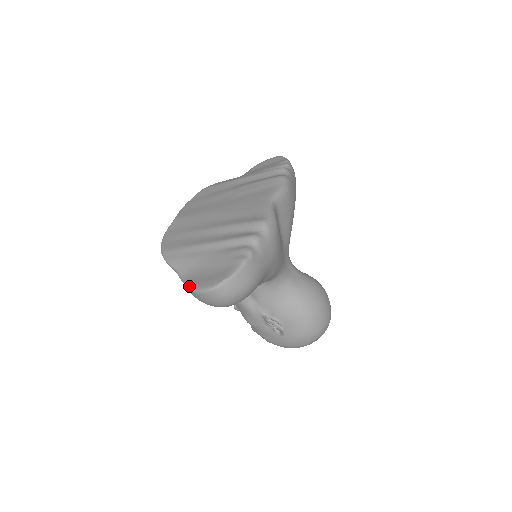
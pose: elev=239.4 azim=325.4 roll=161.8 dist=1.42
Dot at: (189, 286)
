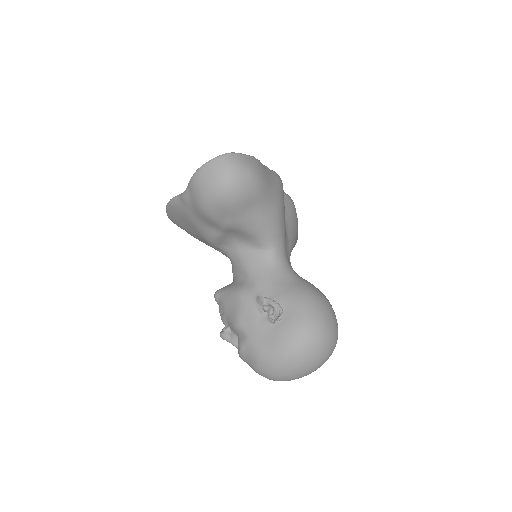
Dot at: (194, 174)
